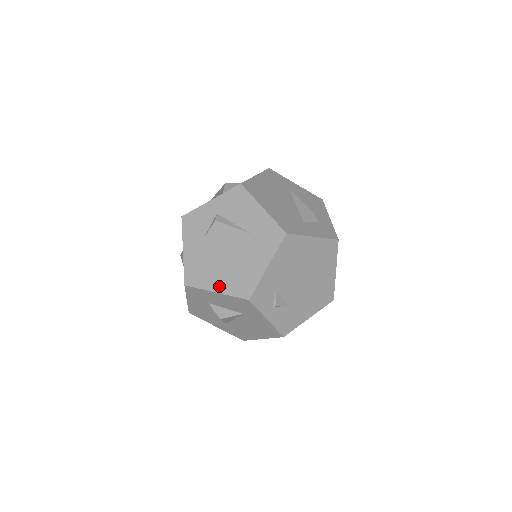
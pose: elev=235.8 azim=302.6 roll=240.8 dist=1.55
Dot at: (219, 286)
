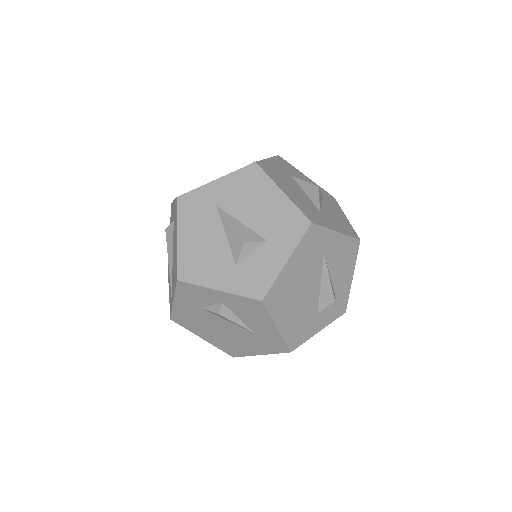
Dot at: (207, 338)
